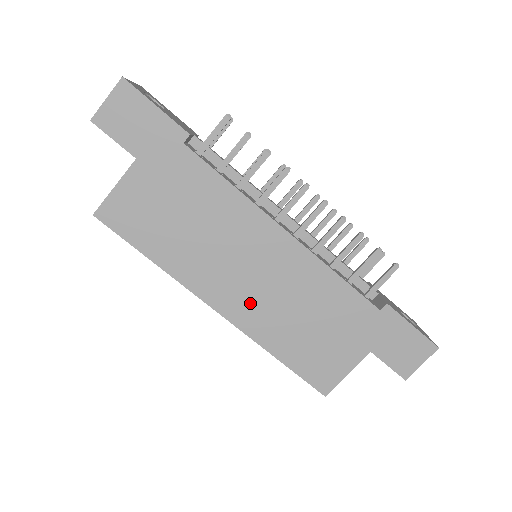
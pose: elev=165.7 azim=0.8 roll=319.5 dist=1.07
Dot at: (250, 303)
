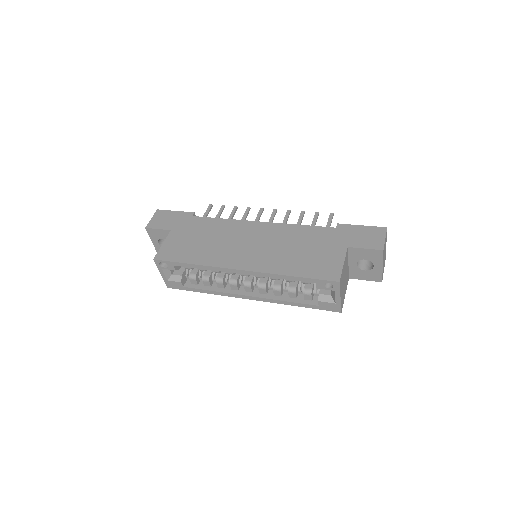
Dot at: (258, 257)
